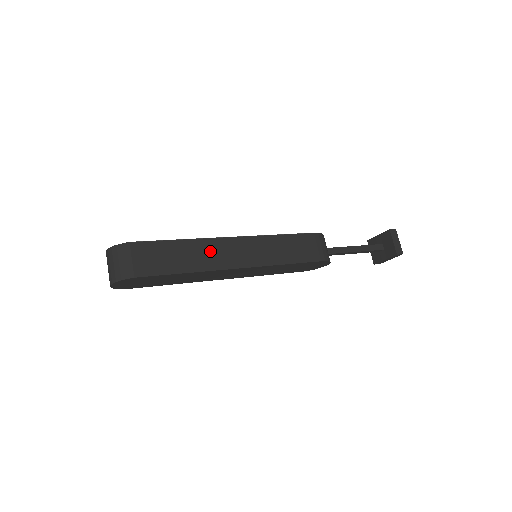
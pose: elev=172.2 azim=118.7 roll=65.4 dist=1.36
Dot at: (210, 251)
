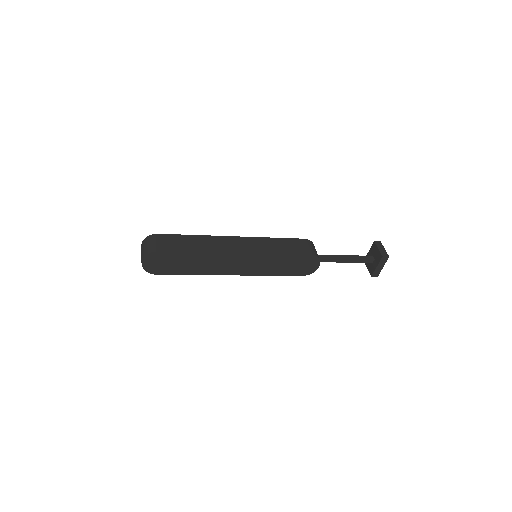
Dot at: (215, 242)
